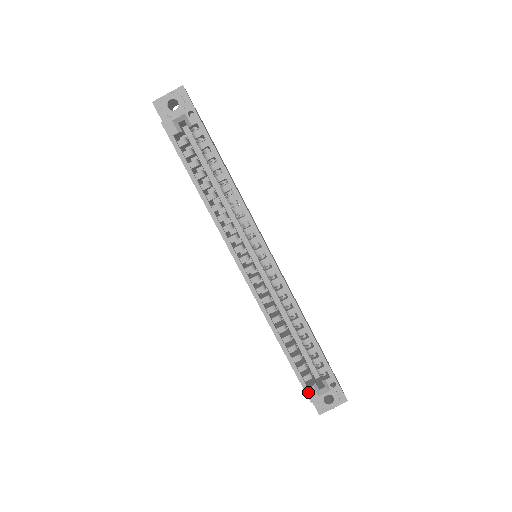
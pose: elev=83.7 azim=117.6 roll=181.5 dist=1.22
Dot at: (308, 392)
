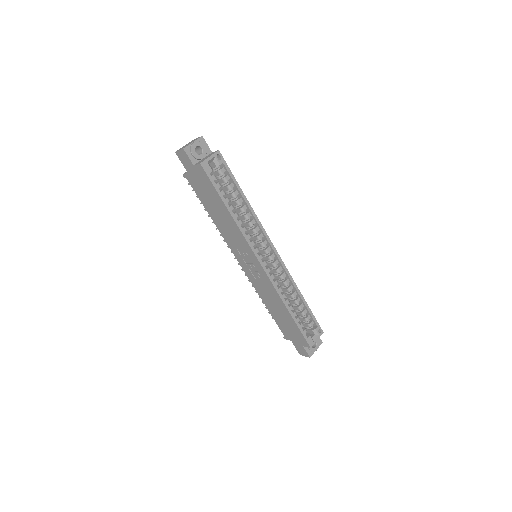
Dot at: (308, 341)
